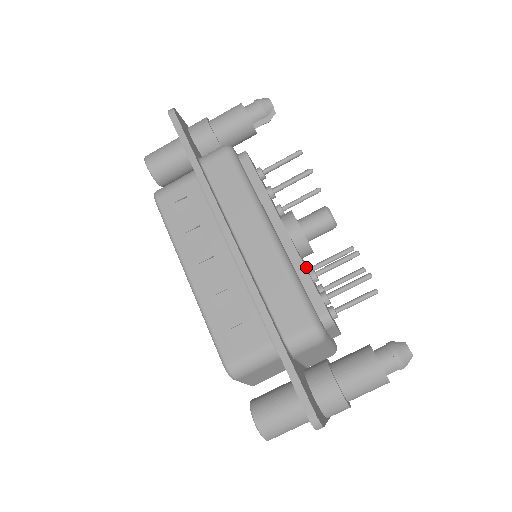
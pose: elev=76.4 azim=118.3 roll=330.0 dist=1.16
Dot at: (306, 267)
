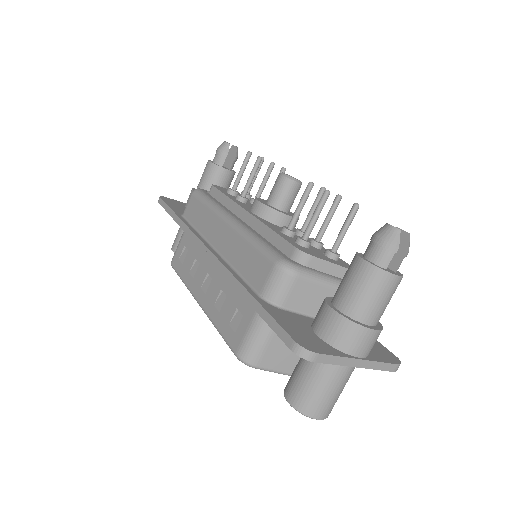
Dot at: occluded
